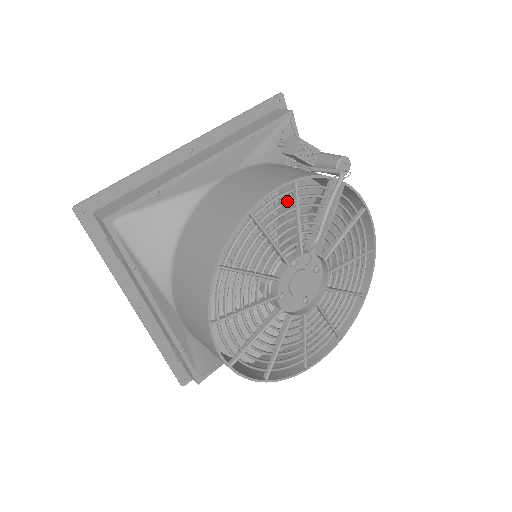
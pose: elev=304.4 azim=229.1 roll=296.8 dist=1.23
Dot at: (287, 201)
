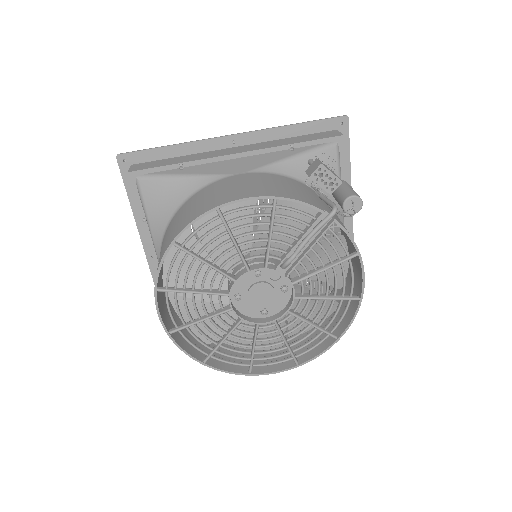
Dot at: (262, 214)
